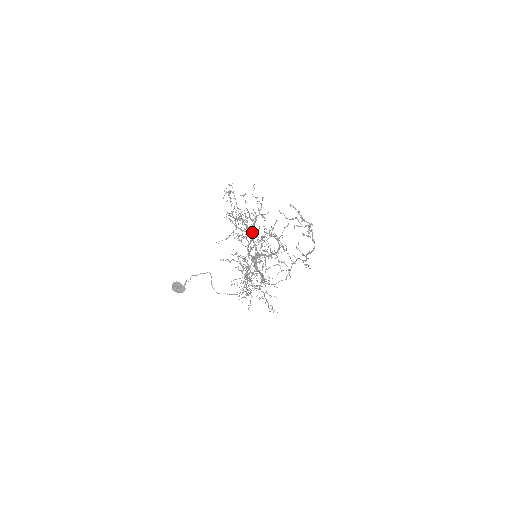
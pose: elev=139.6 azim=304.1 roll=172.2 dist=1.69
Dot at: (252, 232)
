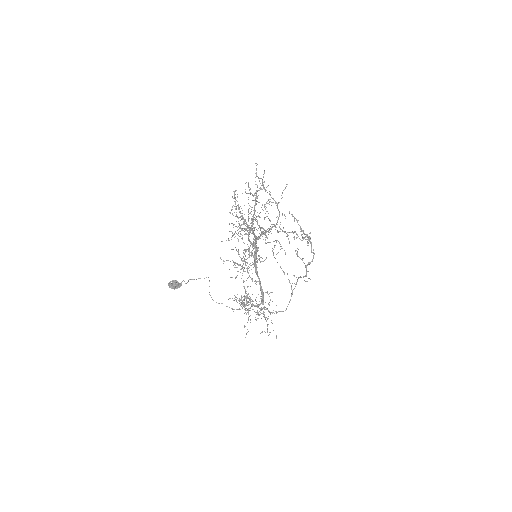
Dot at: occluded
